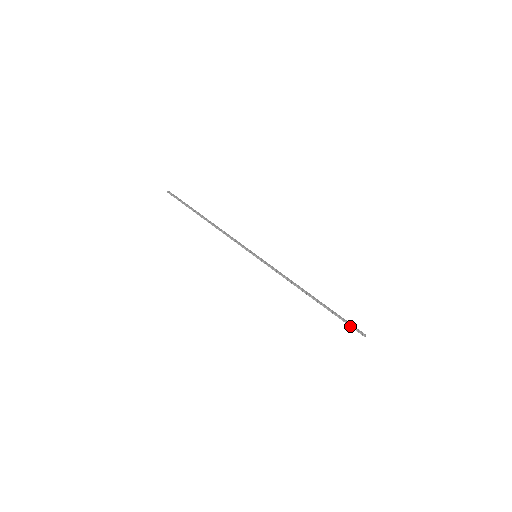
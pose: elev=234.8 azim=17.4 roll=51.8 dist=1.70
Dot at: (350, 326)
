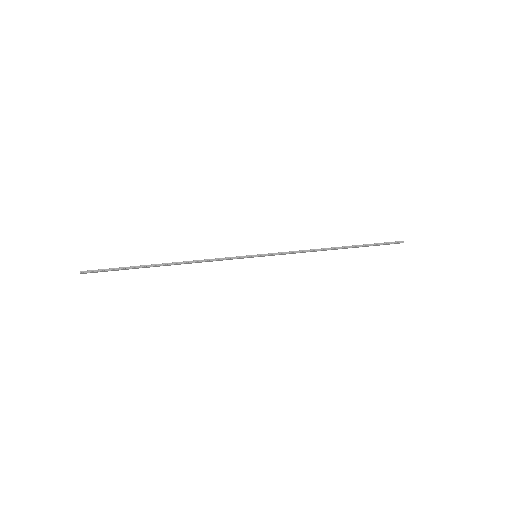
Dot at: (387, 243)
